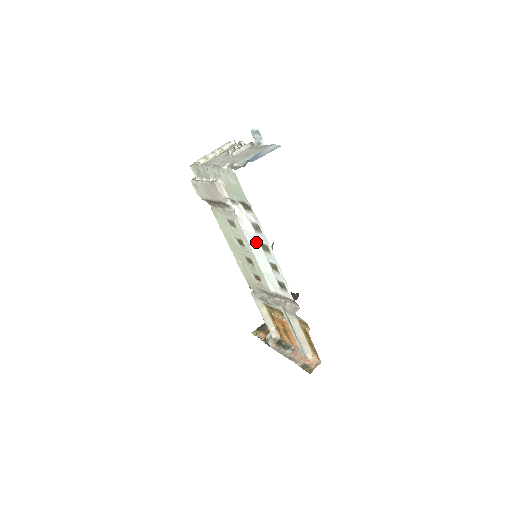
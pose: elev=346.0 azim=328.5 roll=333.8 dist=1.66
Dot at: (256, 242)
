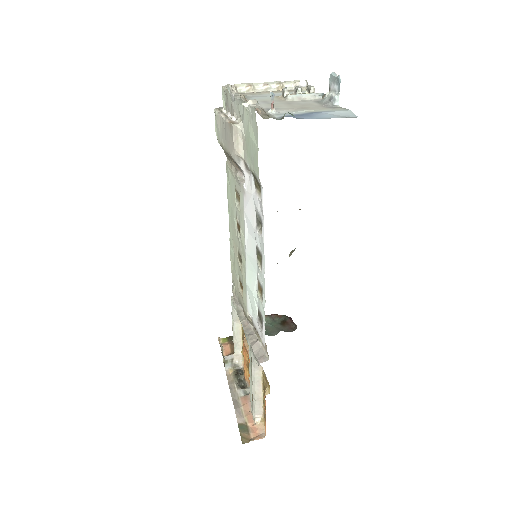
Dot at: (253, 241)
